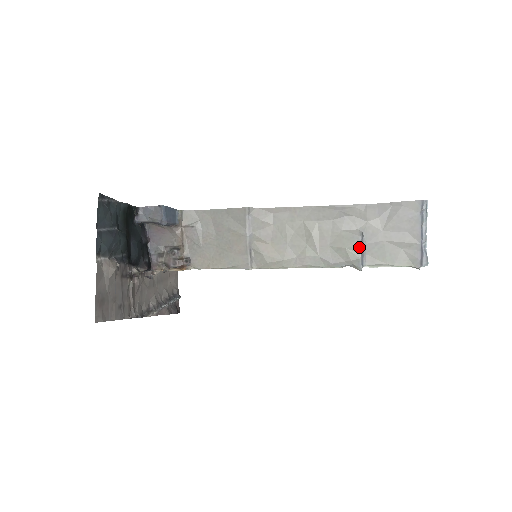
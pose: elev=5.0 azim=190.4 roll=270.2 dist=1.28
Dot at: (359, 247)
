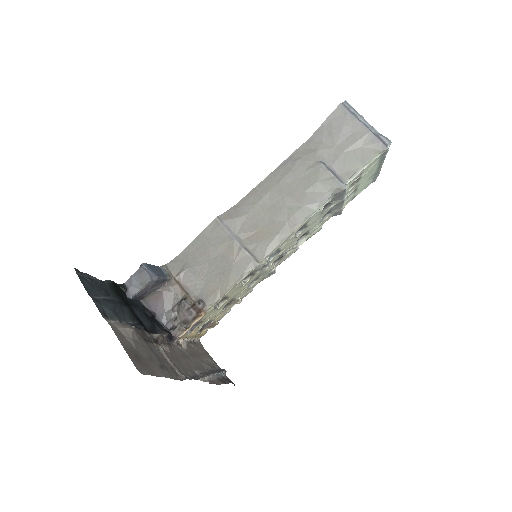
Dot at: (328, 172)
